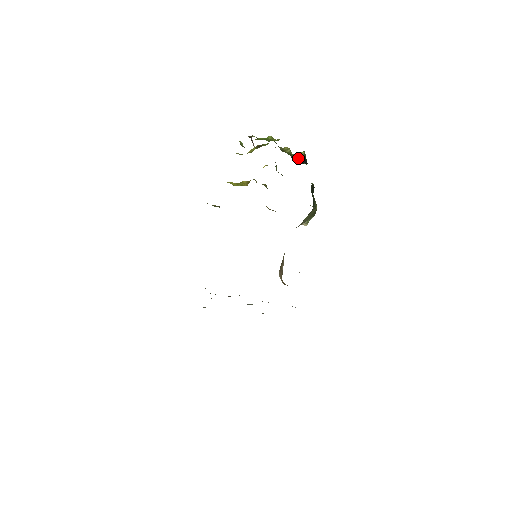
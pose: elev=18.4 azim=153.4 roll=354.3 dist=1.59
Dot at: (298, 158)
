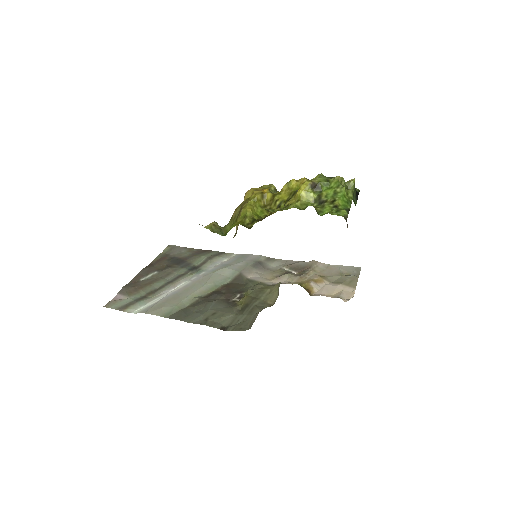
Dot at: (354, 193)
